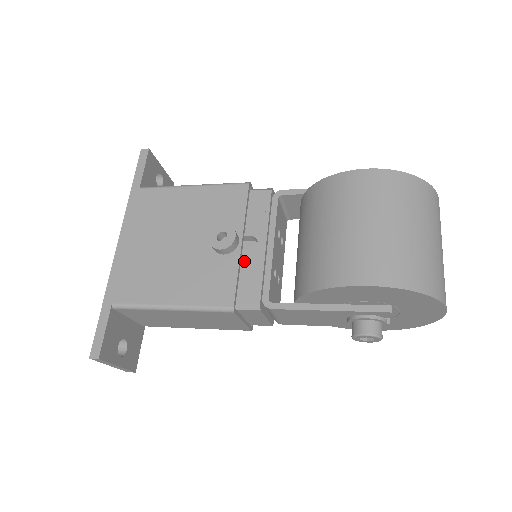
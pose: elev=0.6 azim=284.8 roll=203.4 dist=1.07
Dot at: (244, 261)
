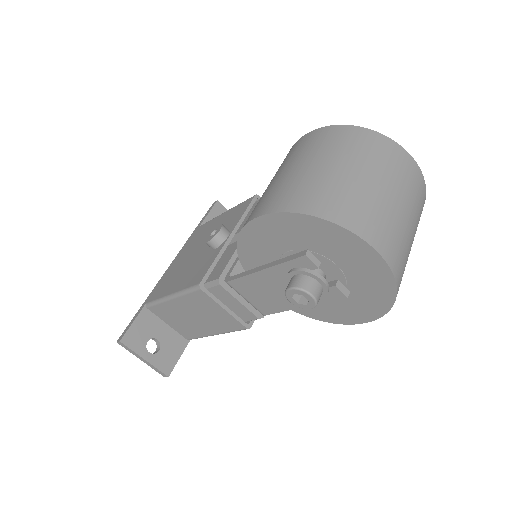
Dot at: (227, 251)
